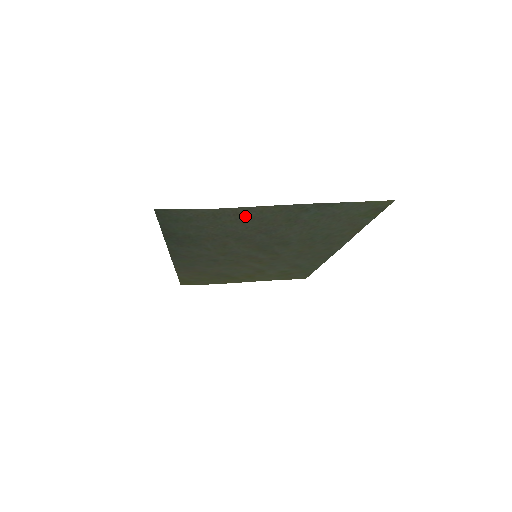
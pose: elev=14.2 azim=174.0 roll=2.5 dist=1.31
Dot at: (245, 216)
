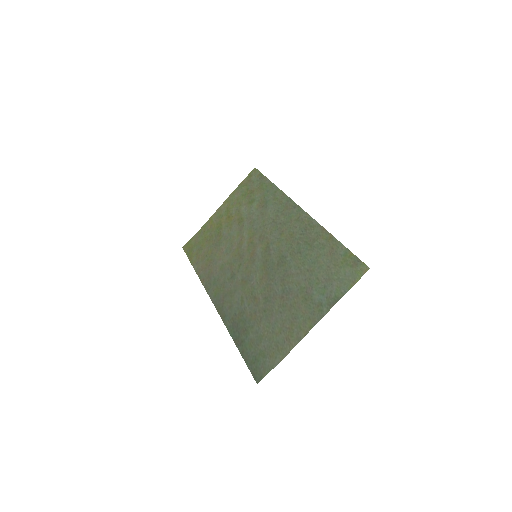
Dot at: (290, 331)
